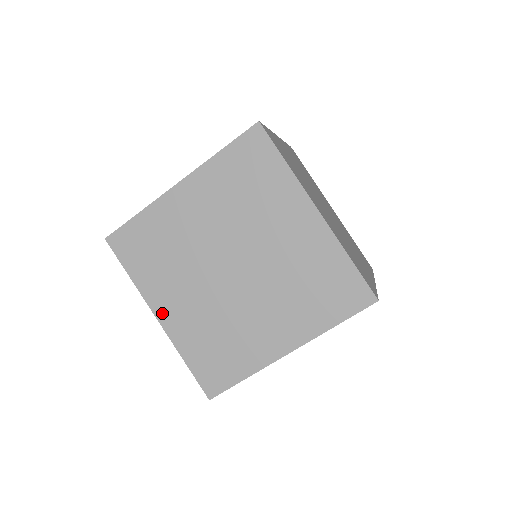
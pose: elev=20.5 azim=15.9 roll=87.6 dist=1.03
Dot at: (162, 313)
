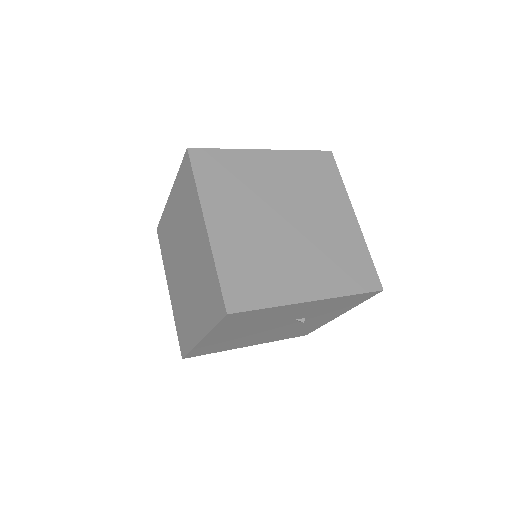
Dot at: (170, 287)
